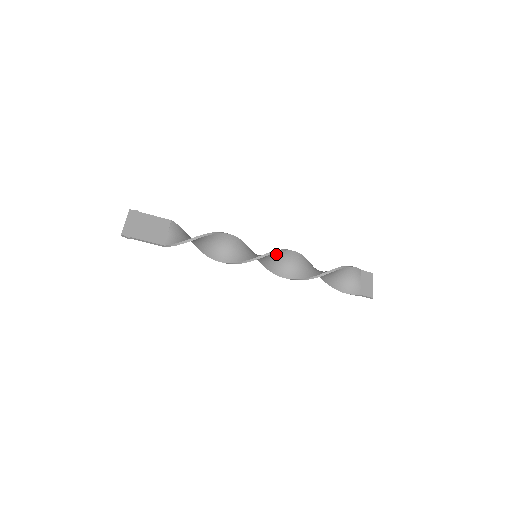
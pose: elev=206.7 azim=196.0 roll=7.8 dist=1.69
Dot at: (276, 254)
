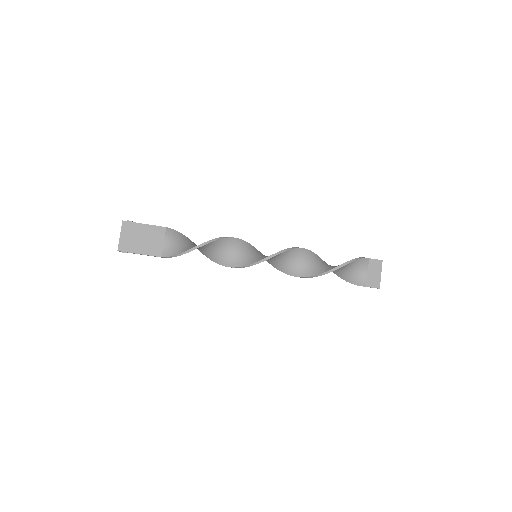
Dot at: (276, 256)
